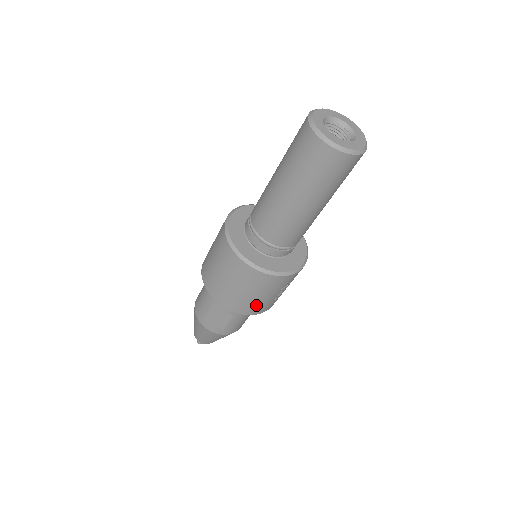
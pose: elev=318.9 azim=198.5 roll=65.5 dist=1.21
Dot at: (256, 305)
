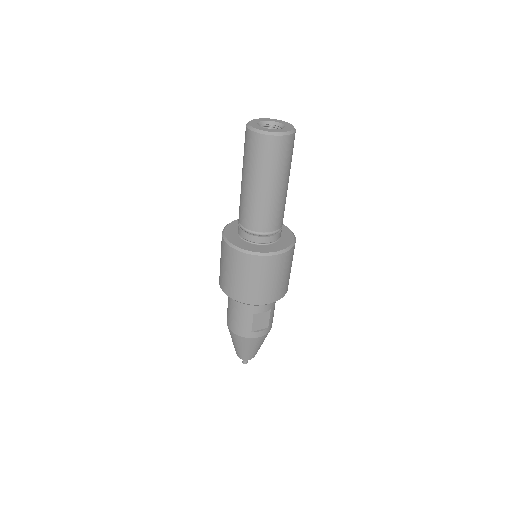
Dot at: (286, 283)
